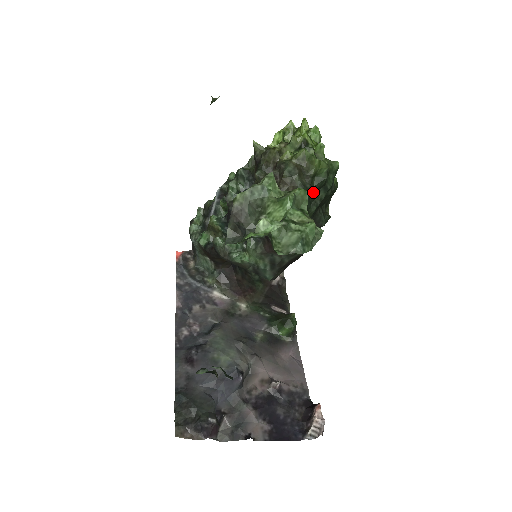
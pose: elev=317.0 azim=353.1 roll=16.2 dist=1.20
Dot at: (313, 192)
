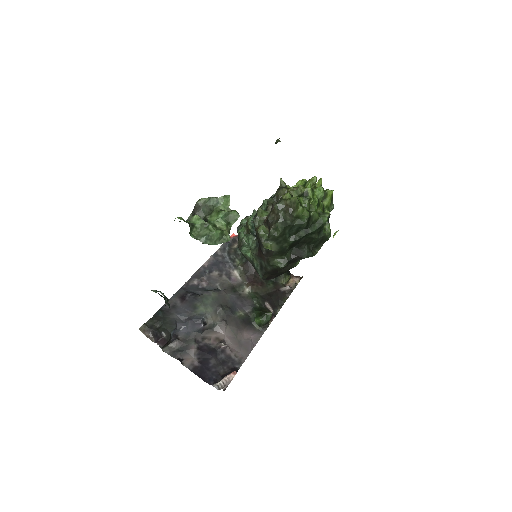
Dot at: (293, 228)
